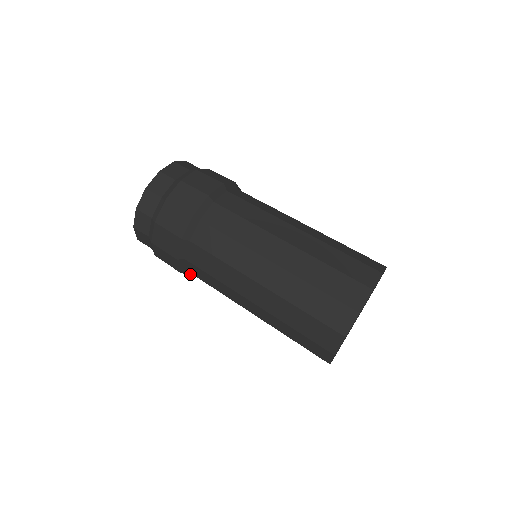
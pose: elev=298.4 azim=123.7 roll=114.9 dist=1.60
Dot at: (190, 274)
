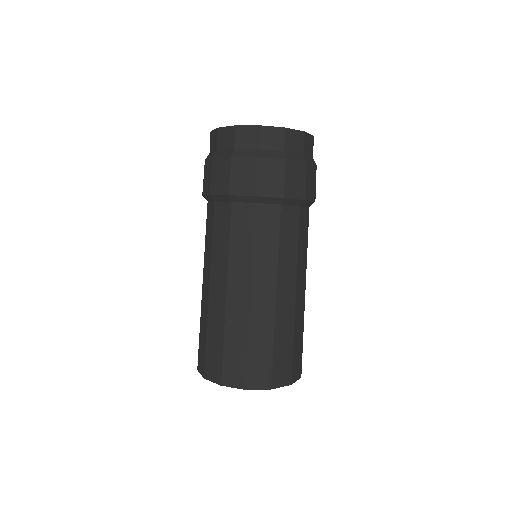
Dot at: occluded
